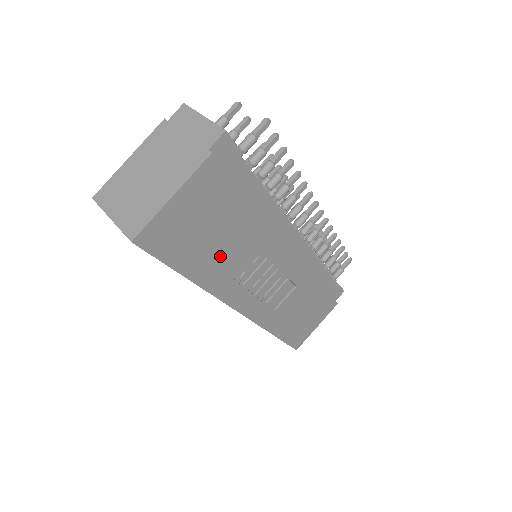
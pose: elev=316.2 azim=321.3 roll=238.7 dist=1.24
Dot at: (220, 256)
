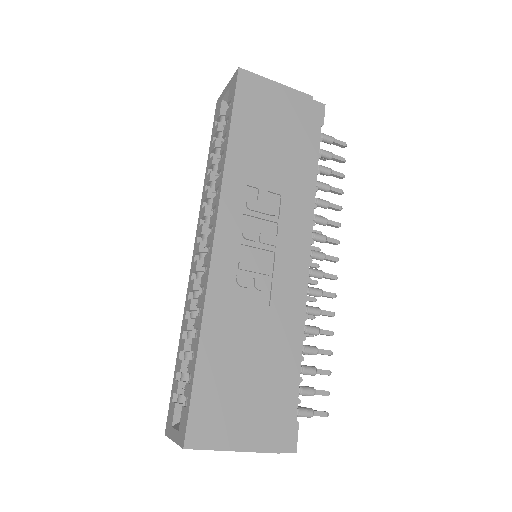
Dot at: (258, 156)
